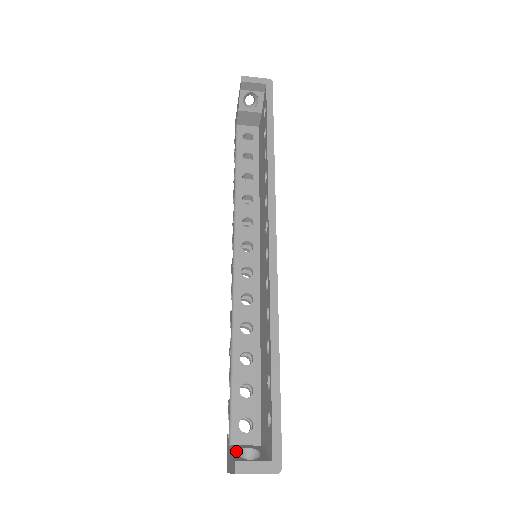
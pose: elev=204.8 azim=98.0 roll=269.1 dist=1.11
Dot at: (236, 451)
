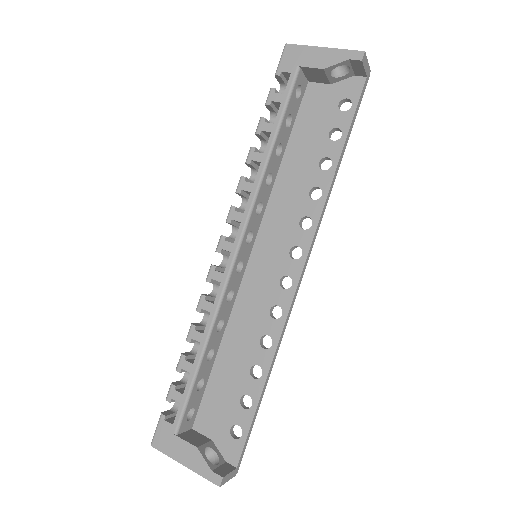
Dot at: (205, 456)
